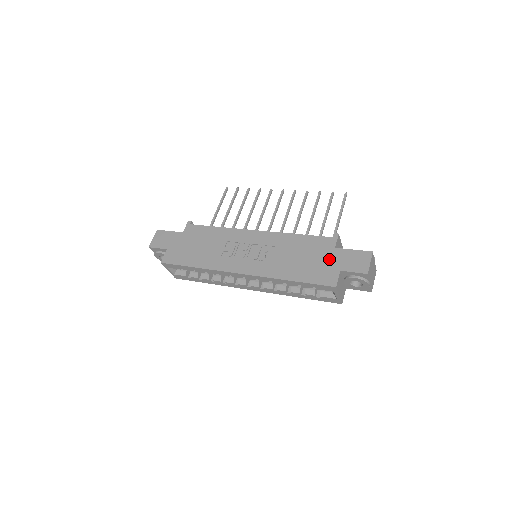
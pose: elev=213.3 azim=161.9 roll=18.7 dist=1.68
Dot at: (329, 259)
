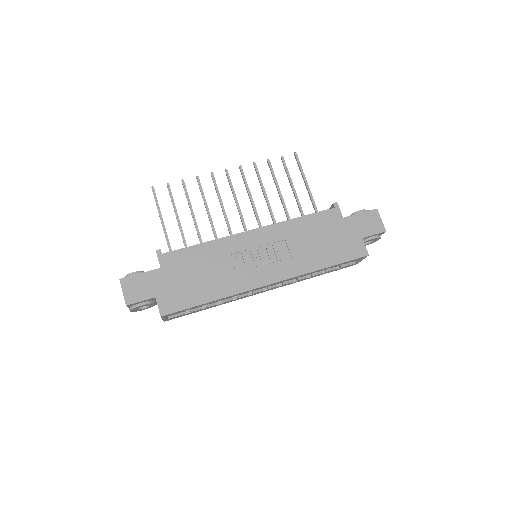
Dot at: (346, 231)
